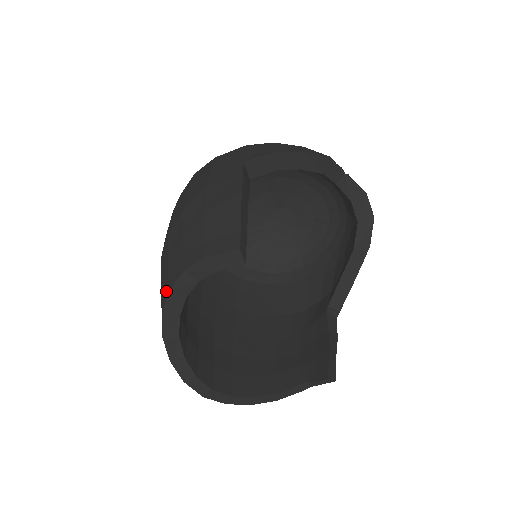
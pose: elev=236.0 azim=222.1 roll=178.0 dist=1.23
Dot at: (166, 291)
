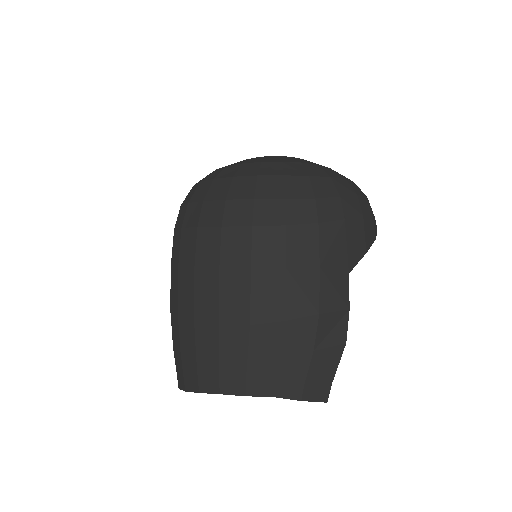
Dot at: (237, 387)
